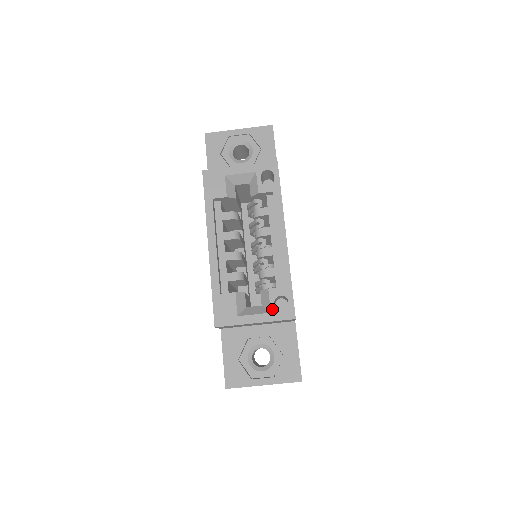
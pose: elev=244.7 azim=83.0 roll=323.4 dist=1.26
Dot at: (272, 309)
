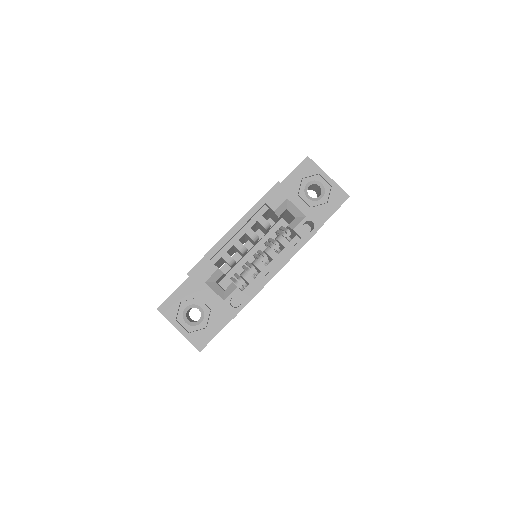
Dot at: (227, 300)
